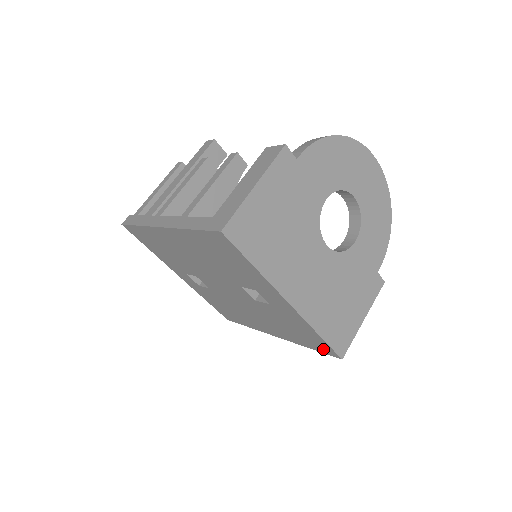
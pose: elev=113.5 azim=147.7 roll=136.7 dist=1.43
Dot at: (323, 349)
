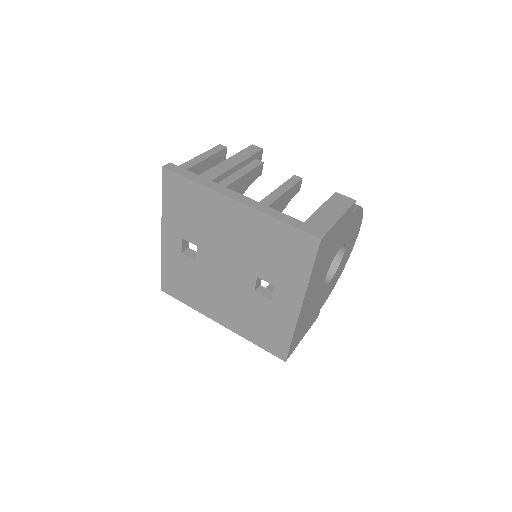
Dot at: (275, 349)
